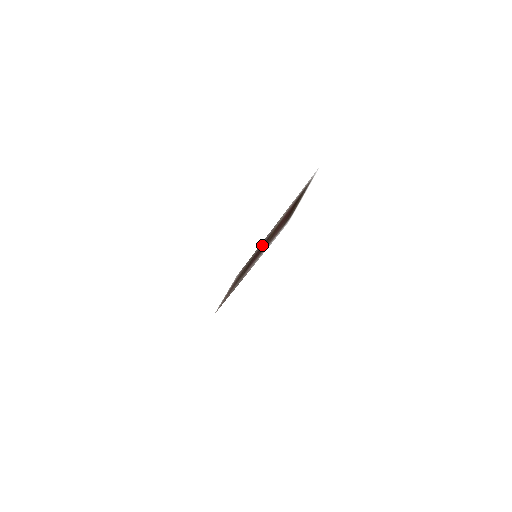
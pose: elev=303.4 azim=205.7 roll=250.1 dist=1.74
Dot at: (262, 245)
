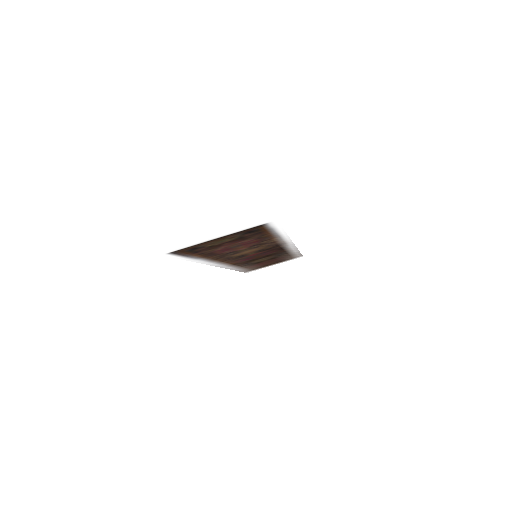
Dot at: (269, 250)
